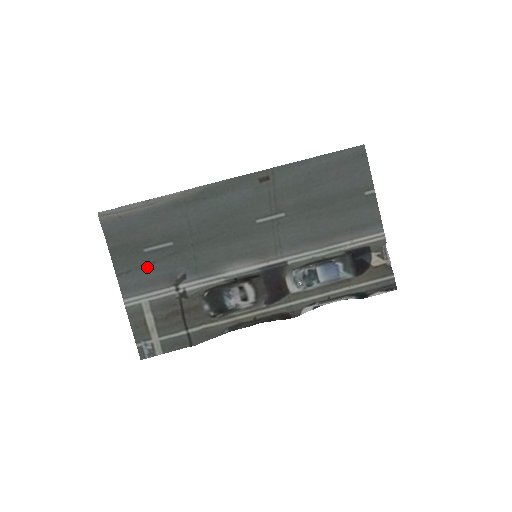
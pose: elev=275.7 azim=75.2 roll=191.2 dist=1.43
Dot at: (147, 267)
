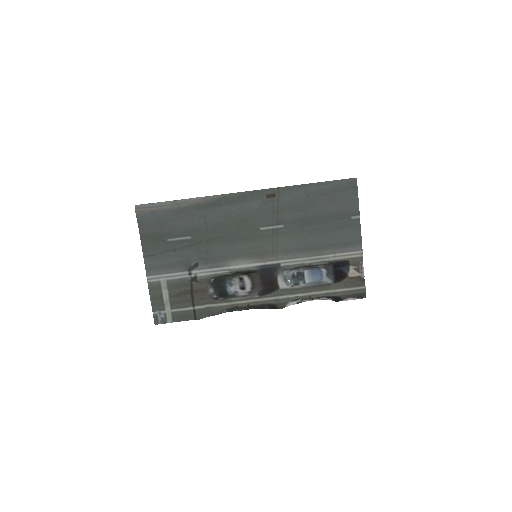
Dot at: (168, 253)
